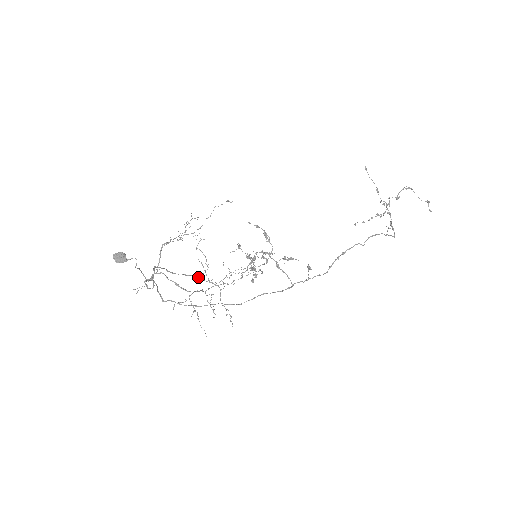
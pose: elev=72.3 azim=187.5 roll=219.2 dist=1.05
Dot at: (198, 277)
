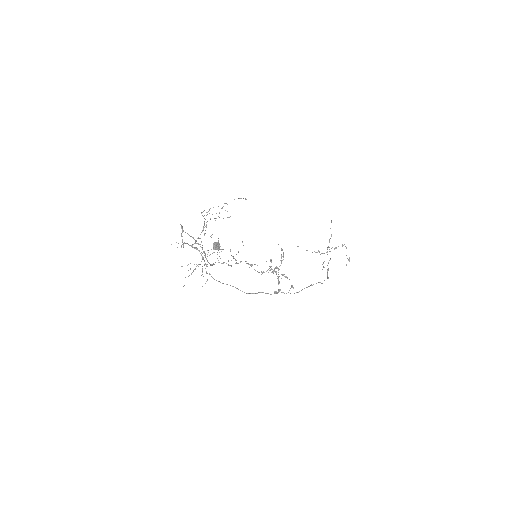
Dot at: occluded
